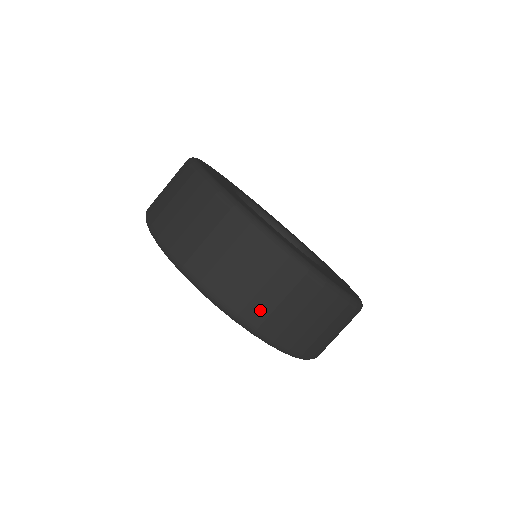
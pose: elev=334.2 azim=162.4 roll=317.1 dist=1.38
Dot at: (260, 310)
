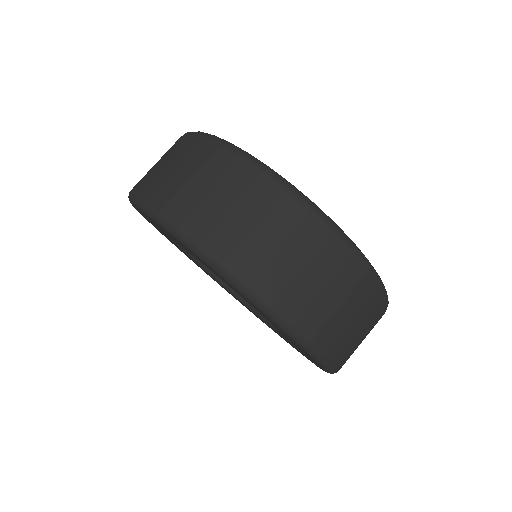
Dot at: (332, 331)
